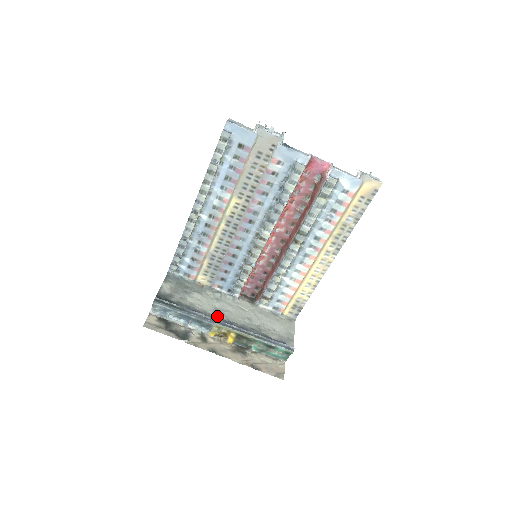
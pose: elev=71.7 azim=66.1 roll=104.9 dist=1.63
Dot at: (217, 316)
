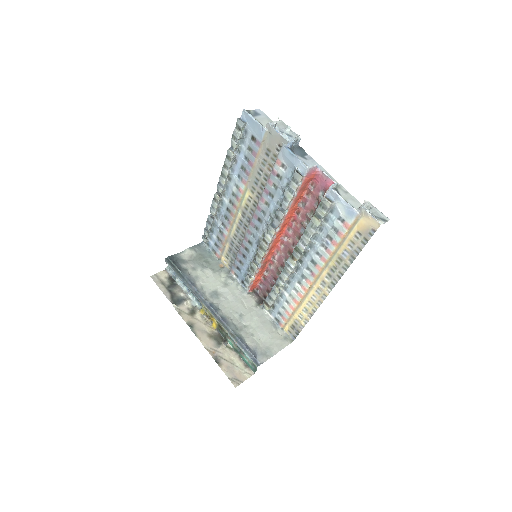
Dot at: (210, 297)
